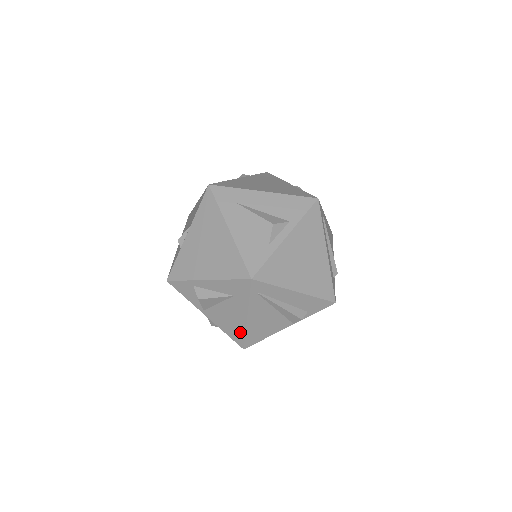
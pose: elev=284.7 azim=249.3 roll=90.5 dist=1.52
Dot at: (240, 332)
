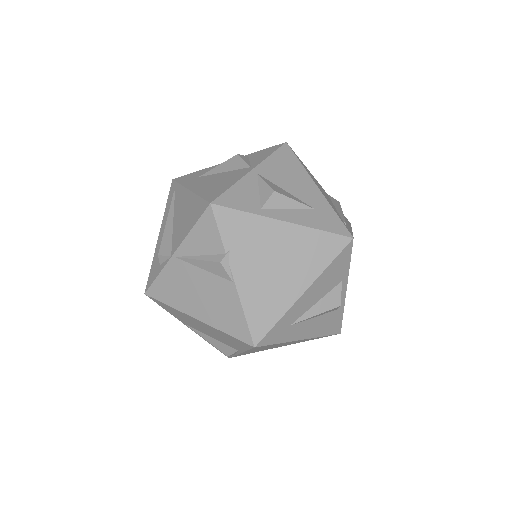
Dot at: occluded
